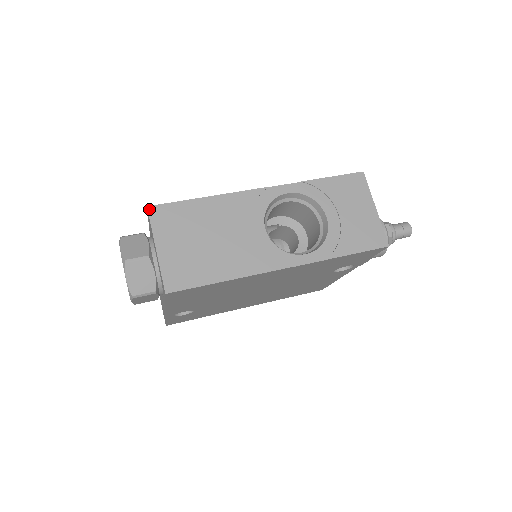
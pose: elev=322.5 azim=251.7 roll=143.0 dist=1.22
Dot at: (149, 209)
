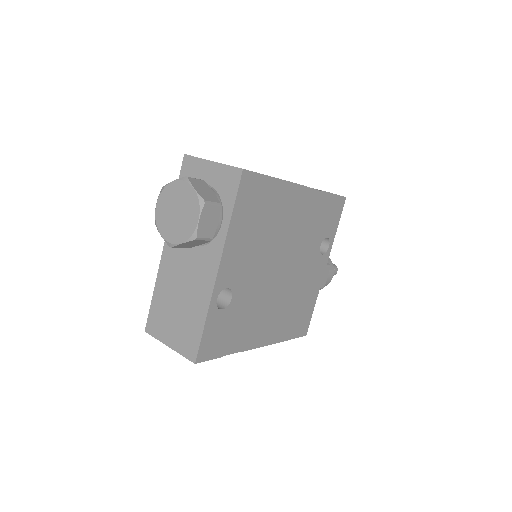
Dot at: (187, 155)
